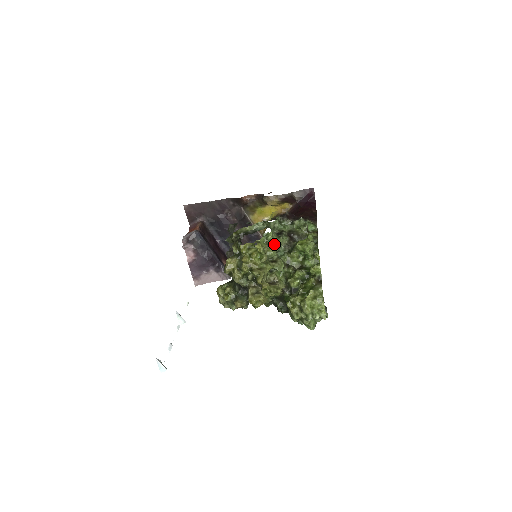
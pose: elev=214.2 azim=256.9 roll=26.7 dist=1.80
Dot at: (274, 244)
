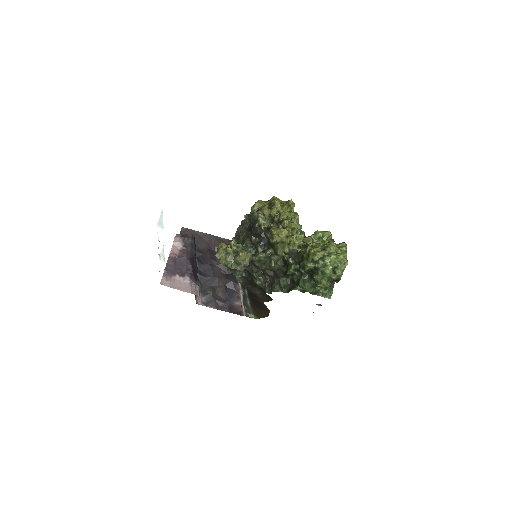
Dot at: occluded
